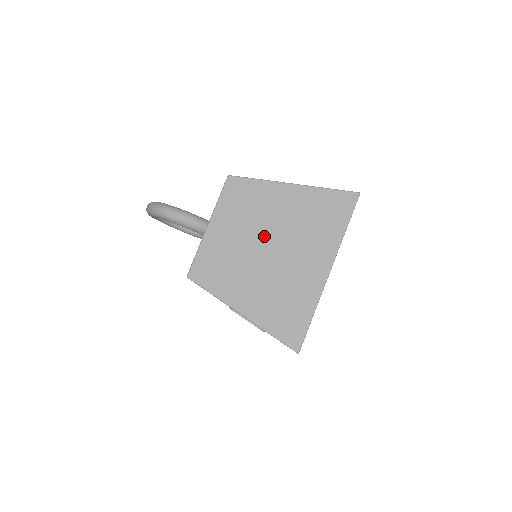
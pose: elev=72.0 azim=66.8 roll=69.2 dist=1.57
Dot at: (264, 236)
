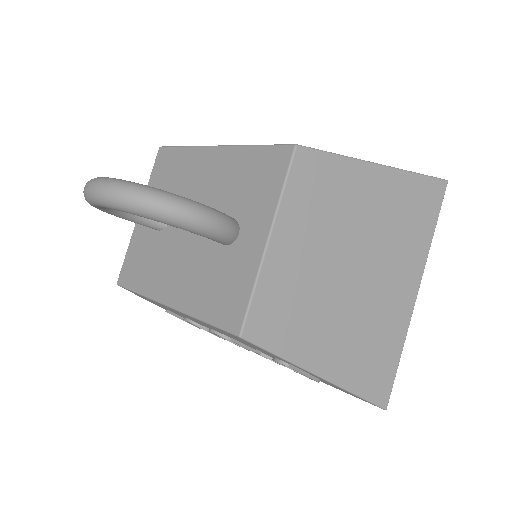
Dot at: (348, 251)
